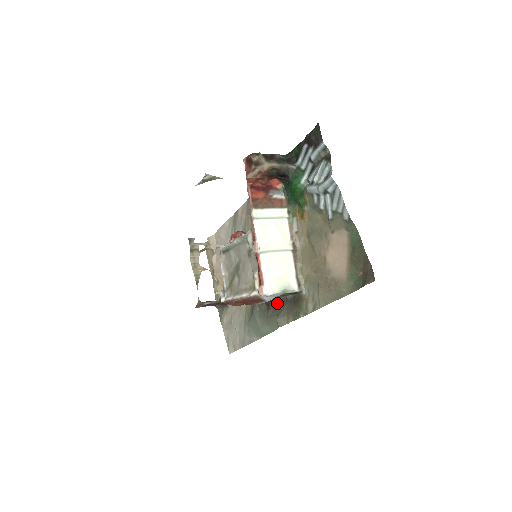
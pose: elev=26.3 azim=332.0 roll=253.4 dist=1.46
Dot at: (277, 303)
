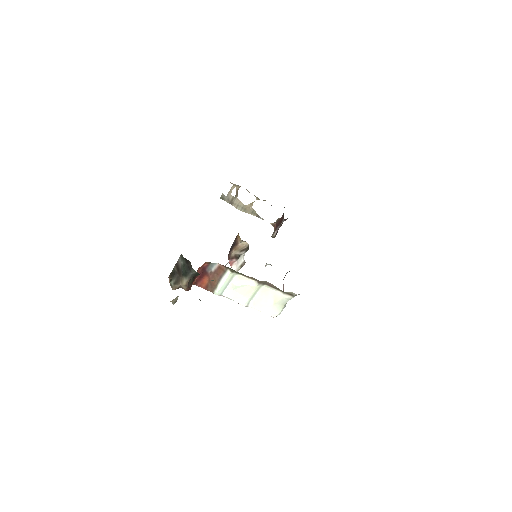
Dot at: occluded
